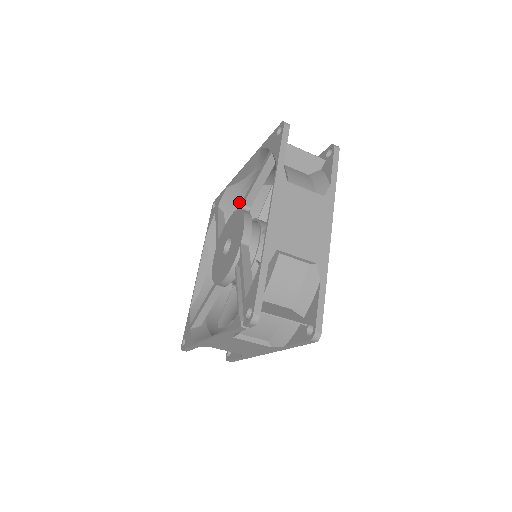
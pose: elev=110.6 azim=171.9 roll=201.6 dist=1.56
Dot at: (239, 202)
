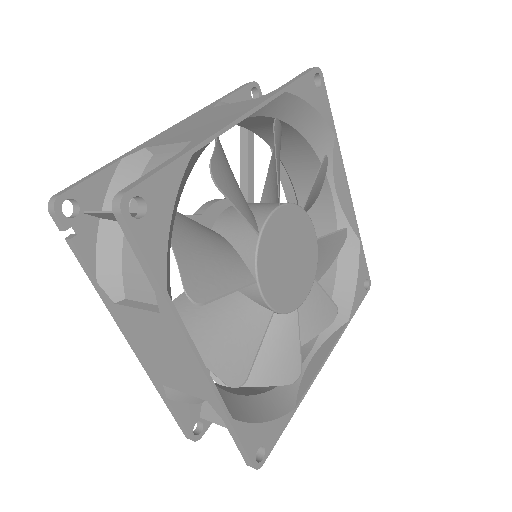
Dot at: occluded
